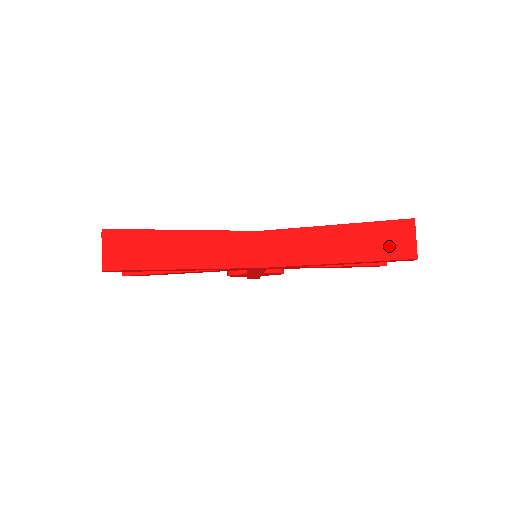
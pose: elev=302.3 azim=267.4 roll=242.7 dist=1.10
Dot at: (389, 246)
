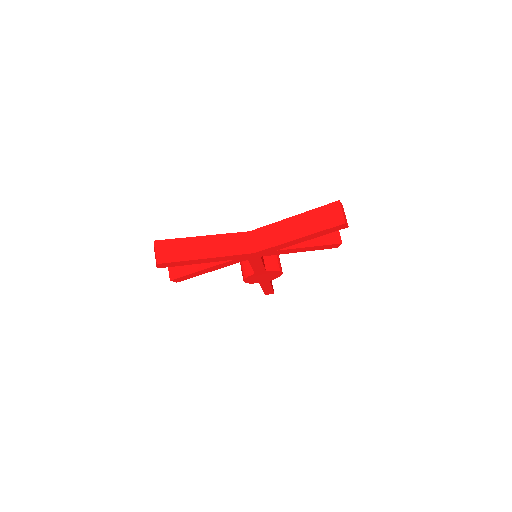
Dot at: (327, 220)
